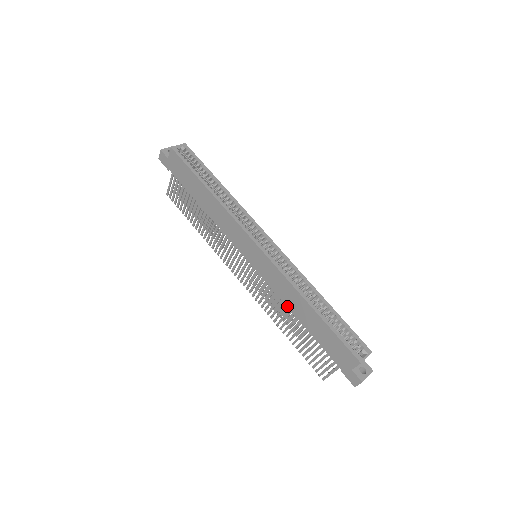
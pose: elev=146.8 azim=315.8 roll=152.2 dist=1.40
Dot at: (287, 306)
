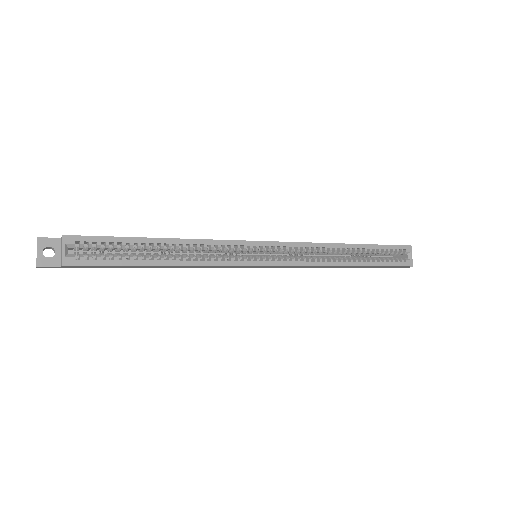
Dot at: occluded
